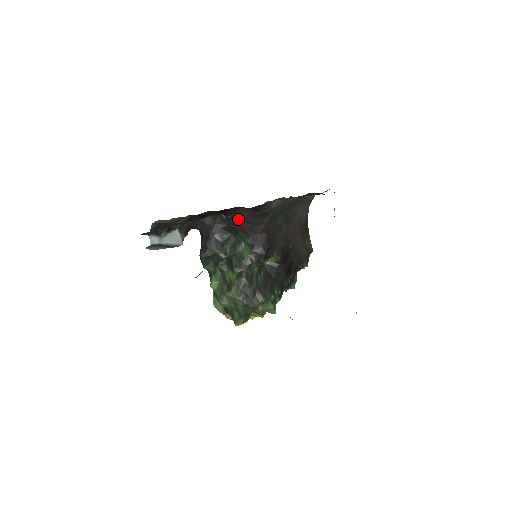
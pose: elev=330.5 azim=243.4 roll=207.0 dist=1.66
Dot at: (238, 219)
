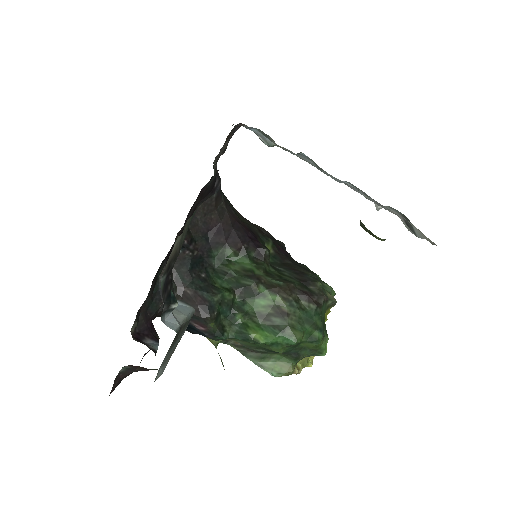
Dot at: (195, 237)
